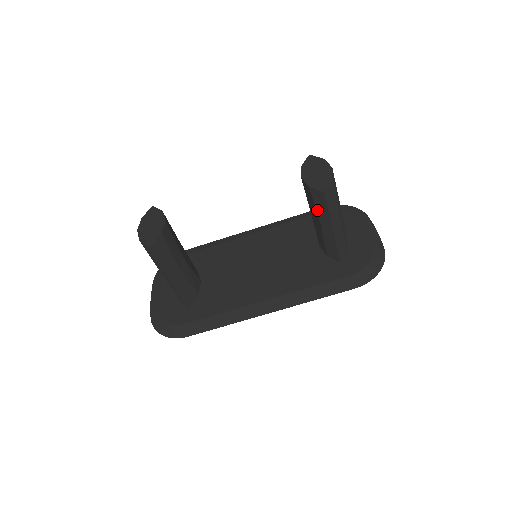
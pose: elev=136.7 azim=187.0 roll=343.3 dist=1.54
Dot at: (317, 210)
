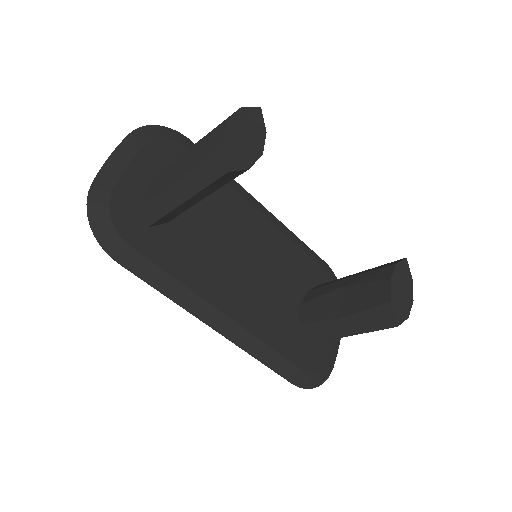
Dot at: (362, 313)
